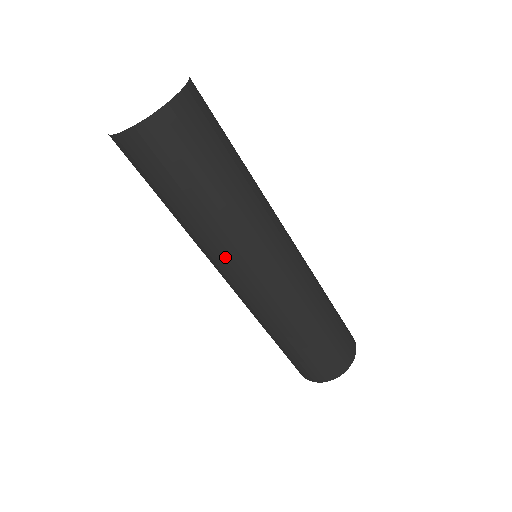
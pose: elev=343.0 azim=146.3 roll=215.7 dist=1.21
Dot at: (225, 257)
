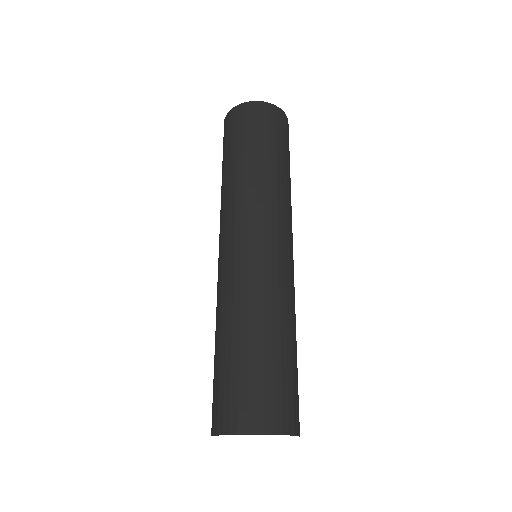
Dot at: (278, 209)
